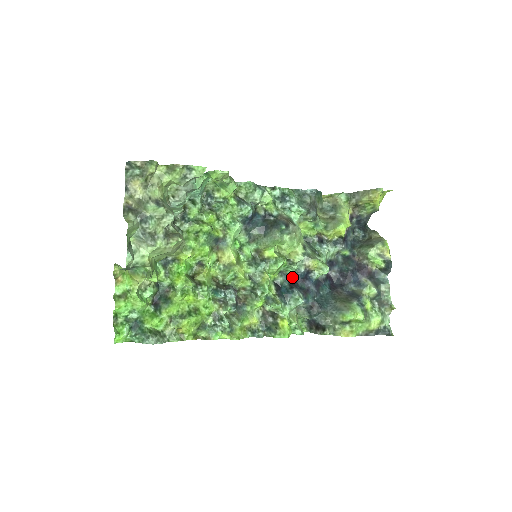
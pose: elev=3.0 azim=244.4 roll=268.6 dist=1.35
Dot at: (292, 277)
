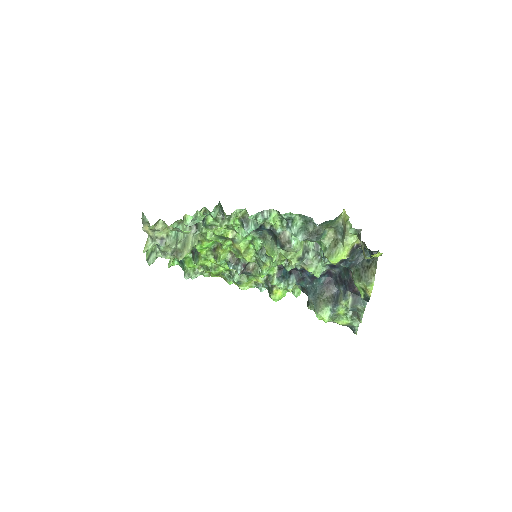
Dot at: occluded
